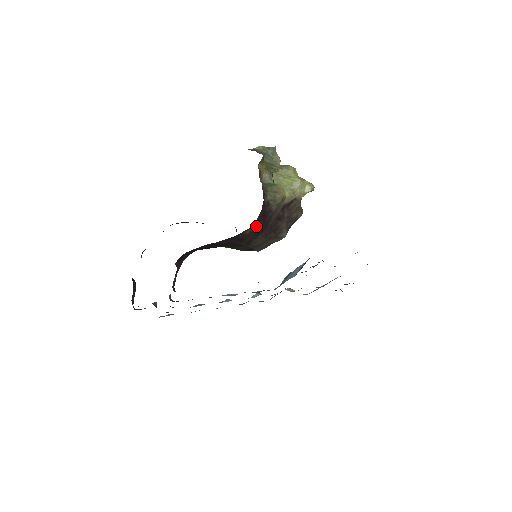
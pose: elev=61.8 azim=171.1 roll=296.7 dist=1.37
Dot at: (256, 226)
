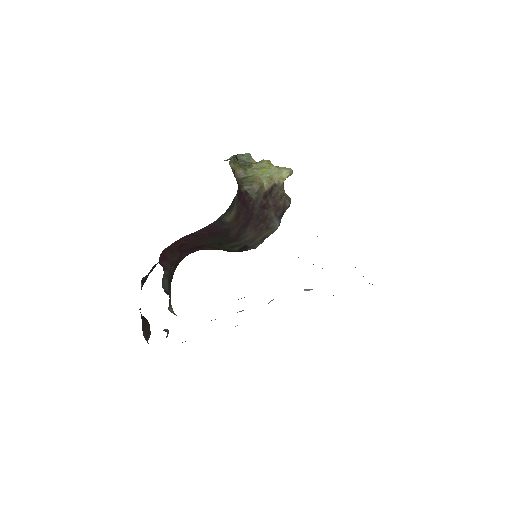
Dot at: (237, 214)
